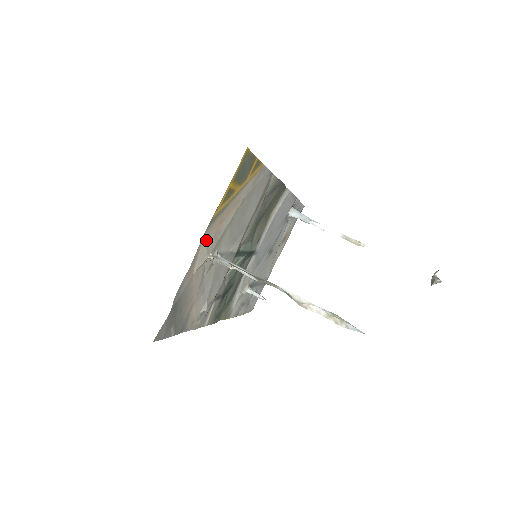
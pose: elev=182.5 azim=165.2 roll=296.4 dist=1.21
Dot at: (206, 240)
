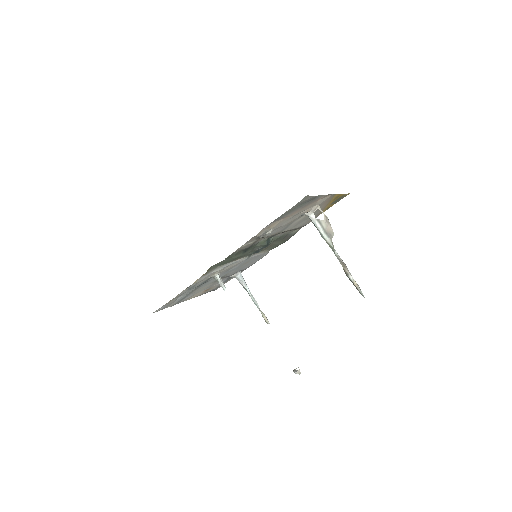
Dot at: (329, 197)
